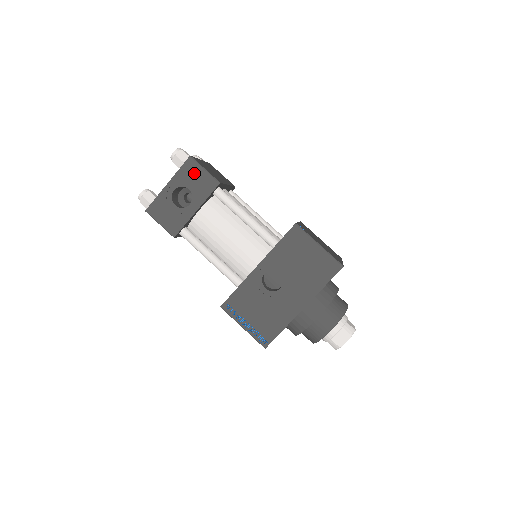
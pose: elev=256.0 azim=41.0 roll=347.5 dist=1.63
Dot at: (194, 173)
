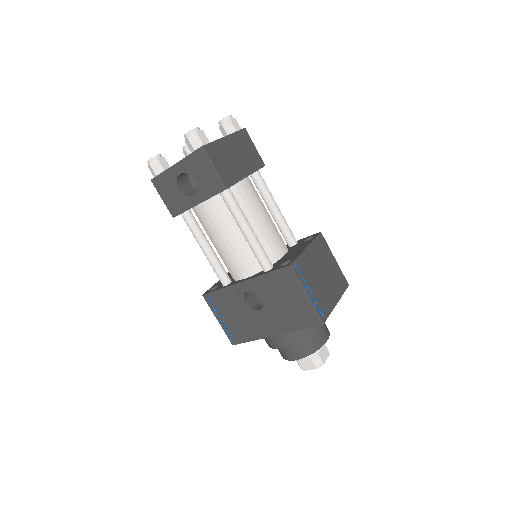
Dot at: (202, 166)
